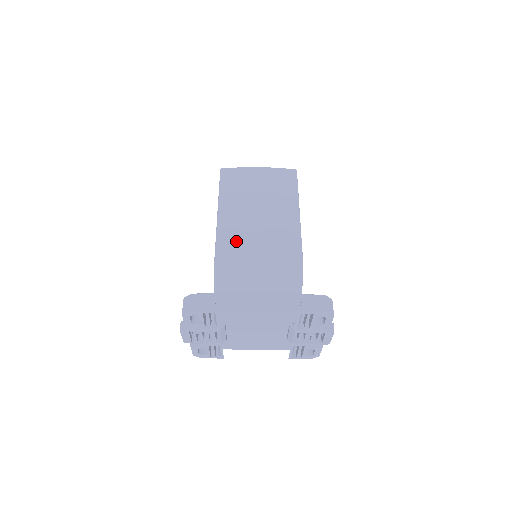
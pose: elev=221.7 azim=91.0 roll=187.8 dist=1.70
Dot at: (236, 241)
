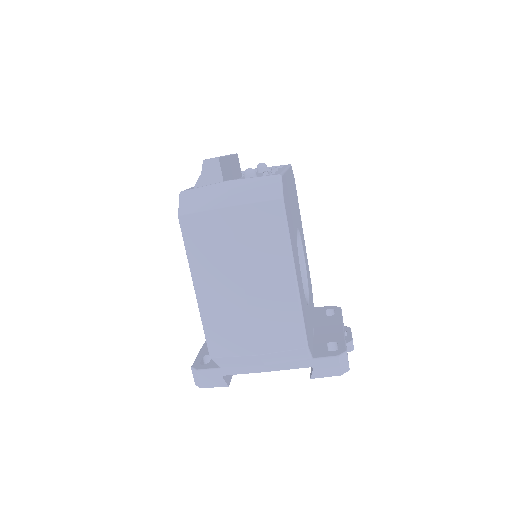
Dot at: (226, 330)
